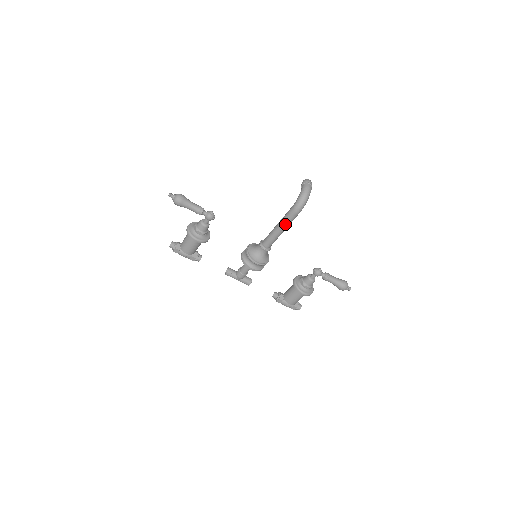
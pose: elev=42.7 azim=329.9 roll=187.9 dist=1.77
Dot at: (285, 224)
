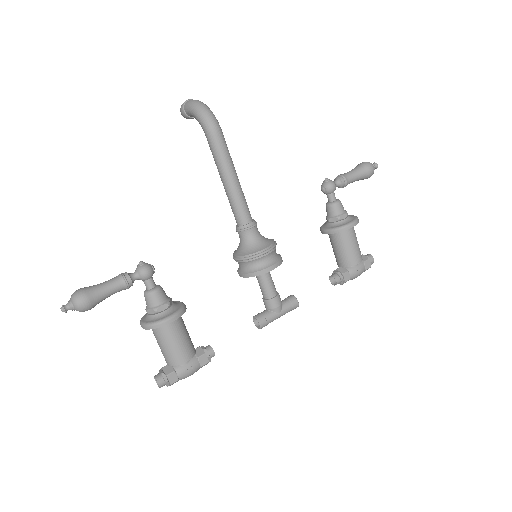
Dot at: (226, 163)
